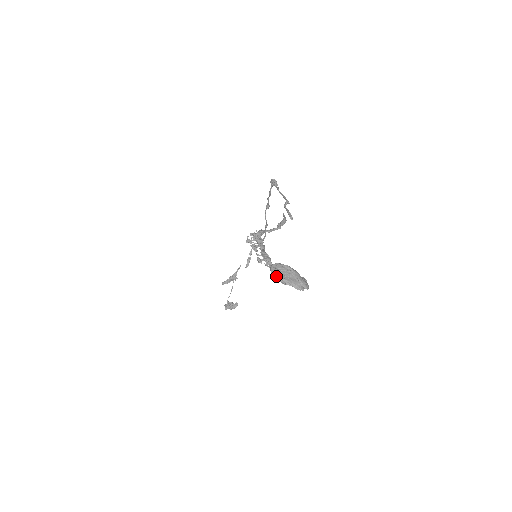
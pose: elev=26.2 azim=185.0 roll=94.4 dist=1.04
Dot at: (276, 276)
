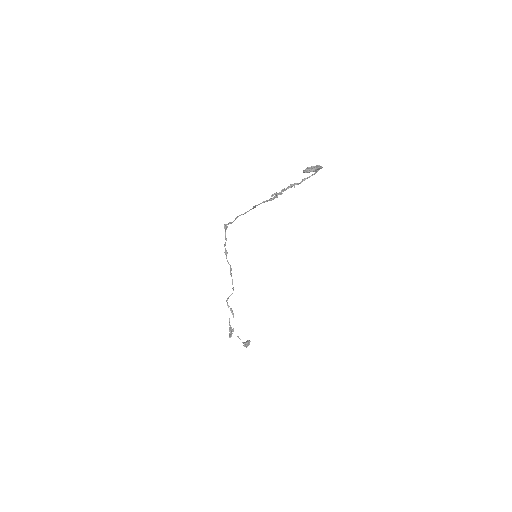
Dot at: (309, 170)
